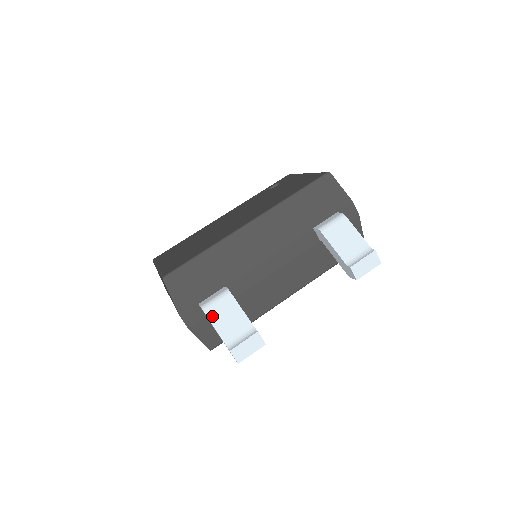
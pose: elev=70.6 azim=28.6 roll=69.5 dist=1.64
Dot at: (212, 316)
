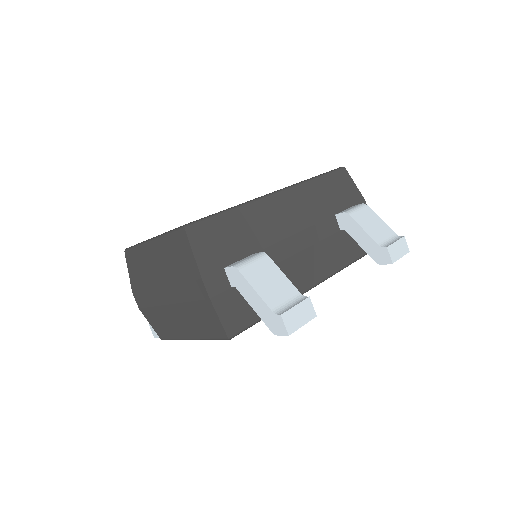
Dot at: (250, 276)
